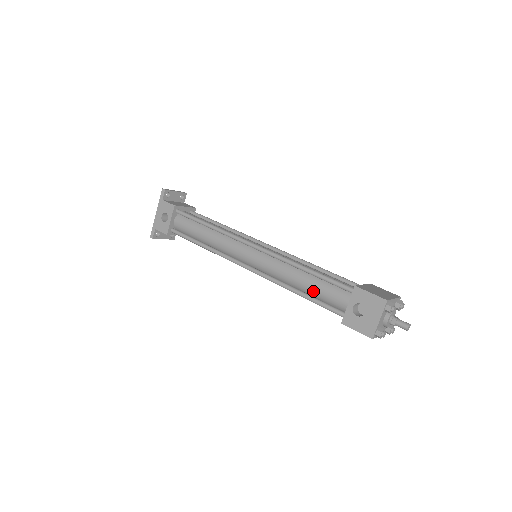
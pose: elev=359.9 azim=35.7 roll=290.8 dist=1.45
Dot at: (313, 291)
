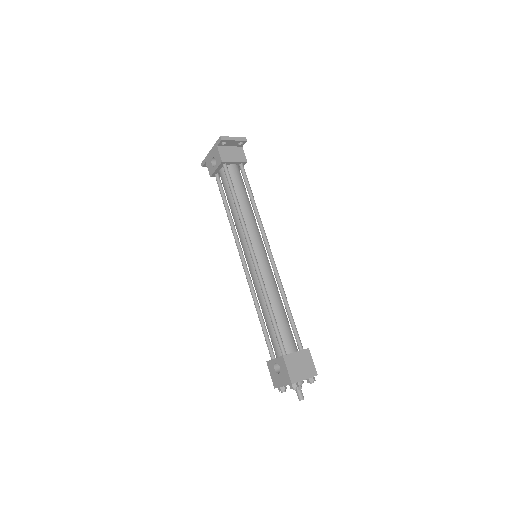
Dot at: (266, 325)
